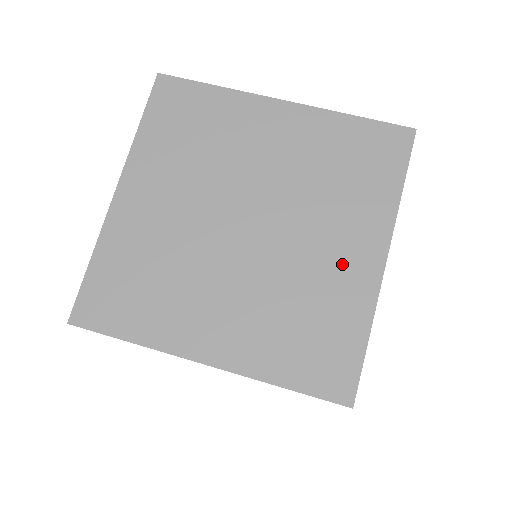
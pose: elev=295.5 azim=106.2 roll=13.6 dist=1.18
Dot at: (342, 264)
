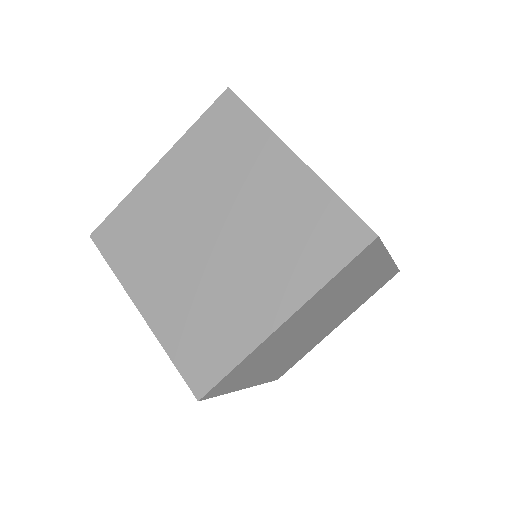
Dot at: (253, 305)
